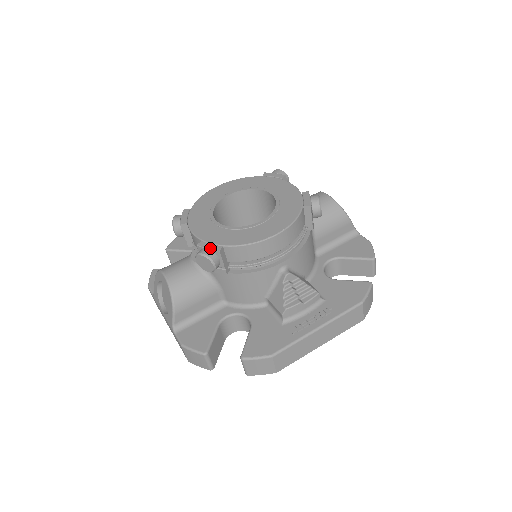
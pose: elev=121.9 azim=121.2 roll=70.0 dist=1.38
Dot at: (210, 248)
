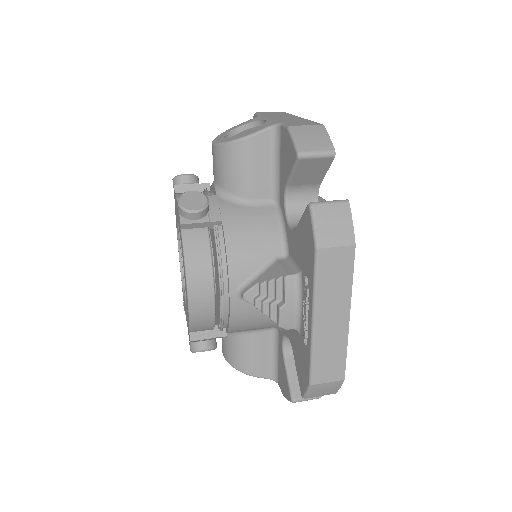
Dot at: (189, 340)
